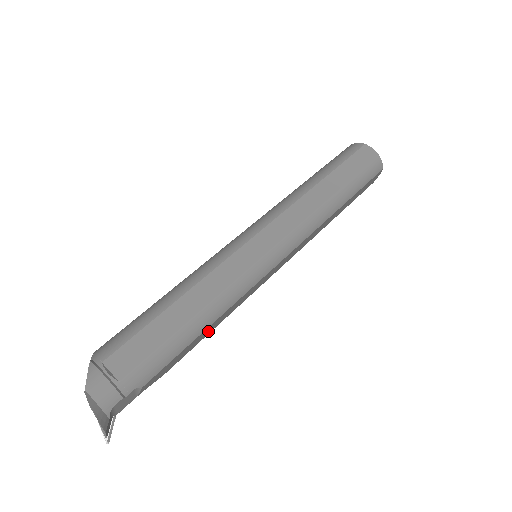
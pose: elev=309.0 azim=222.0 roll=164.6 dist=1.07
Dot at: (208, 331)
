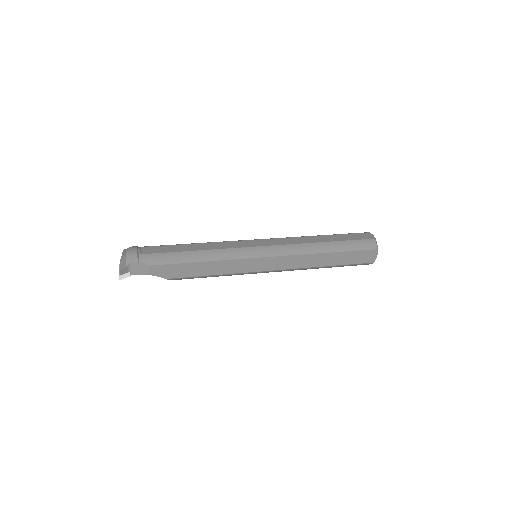
Dot at: (202, 270)
